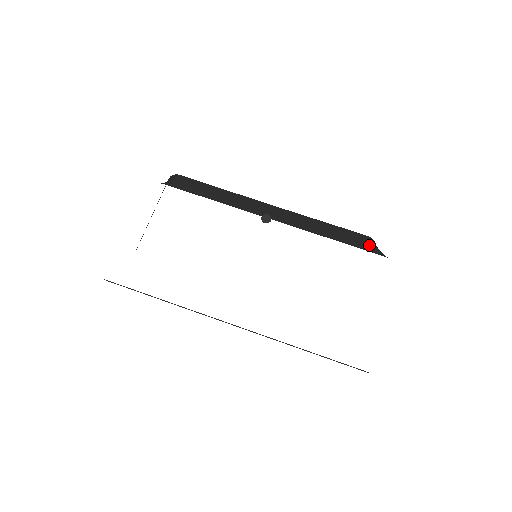
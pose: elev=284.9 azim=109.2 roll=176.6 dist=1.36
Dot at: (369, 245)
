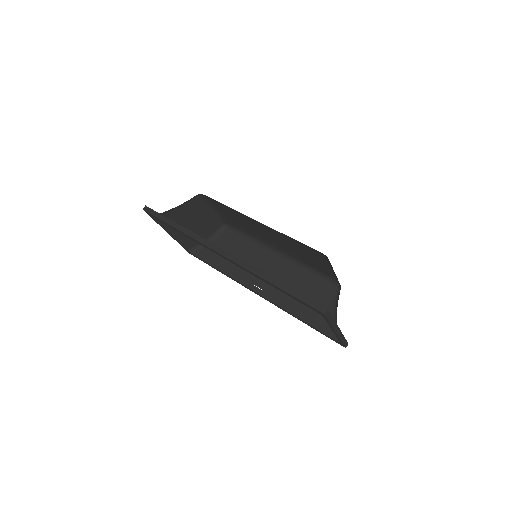
Dot at: occluded
